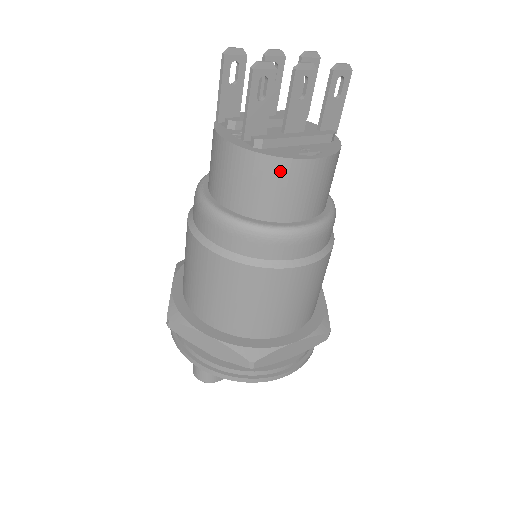
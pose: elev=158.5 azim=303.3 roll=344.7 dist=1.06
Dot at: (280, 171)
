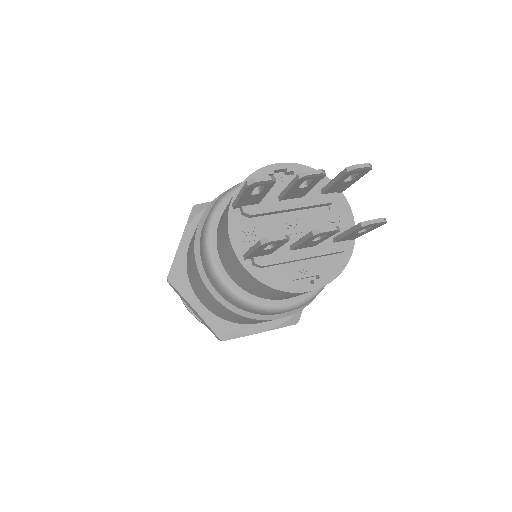
Dot at: (270, 290)
